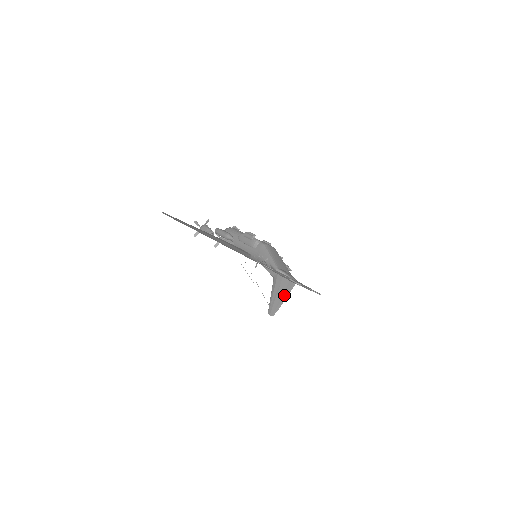
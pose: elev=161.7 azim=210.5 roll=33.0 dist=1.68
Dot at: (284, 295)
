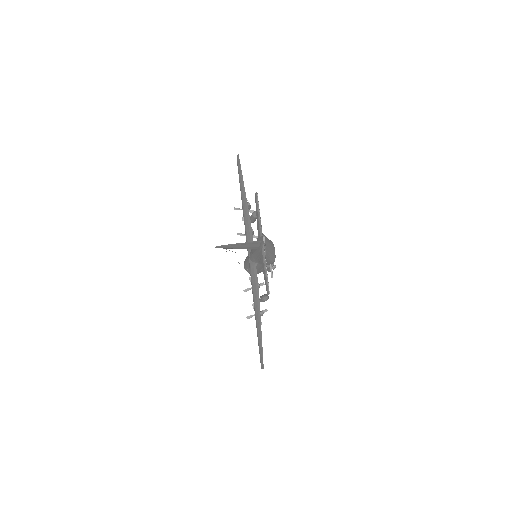
Dot at: (244, 243)
